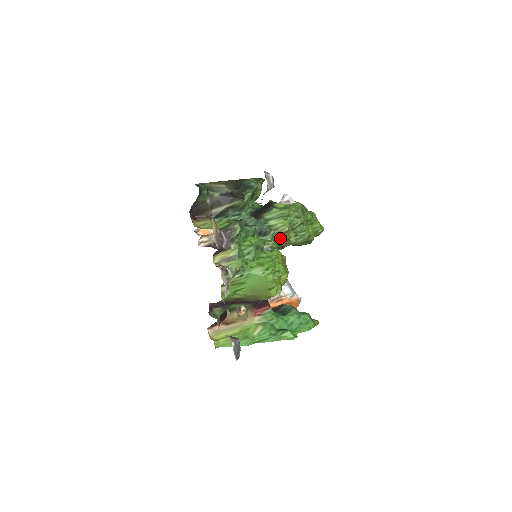
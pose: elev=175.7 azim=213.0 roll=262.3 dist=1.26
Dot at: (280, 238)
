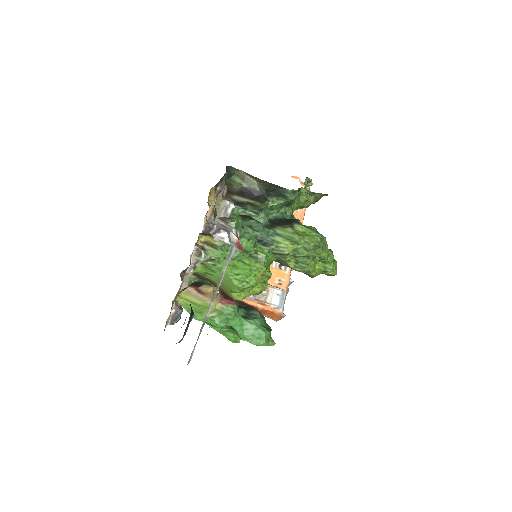
Dot at: (278, 256)
